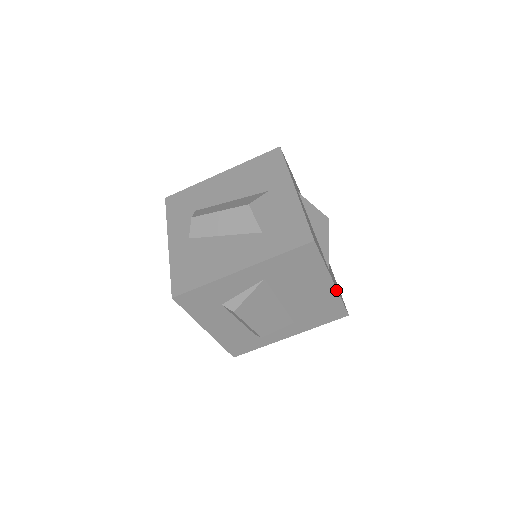
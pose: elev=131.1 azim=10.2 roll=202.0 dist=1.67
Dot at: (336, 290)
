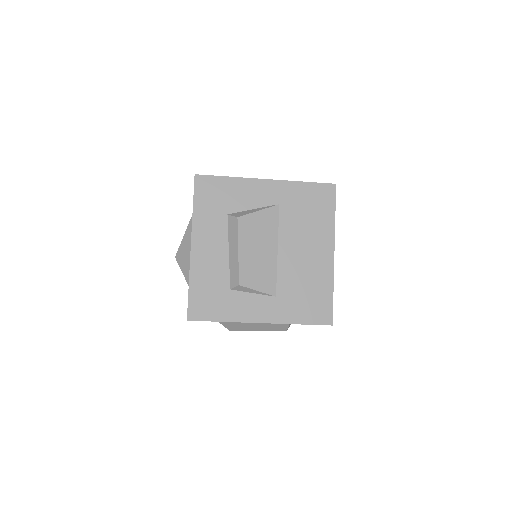
Dot at: (333, 268)
